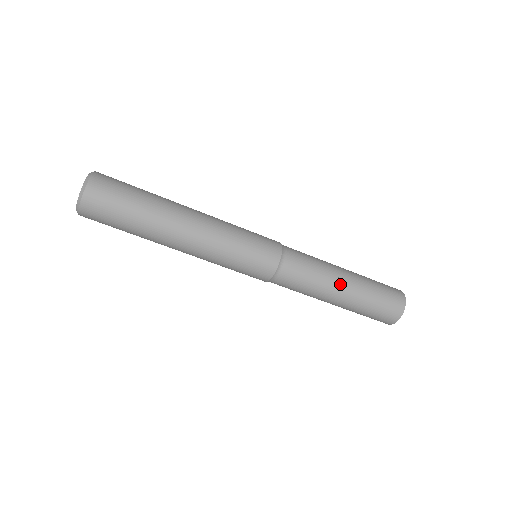
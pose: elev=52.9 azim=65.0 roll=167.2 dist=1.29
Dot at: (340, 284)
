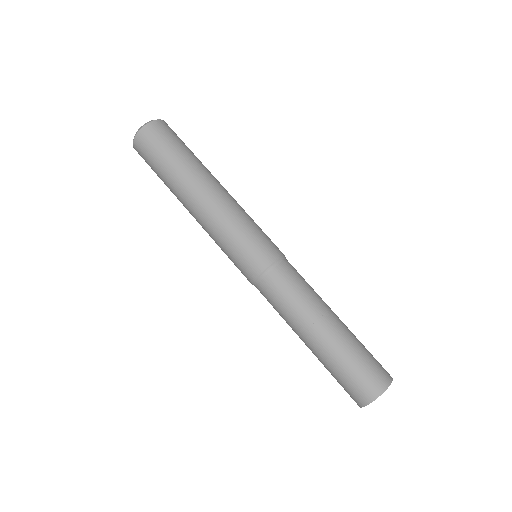
Dot at: (324, 319)
